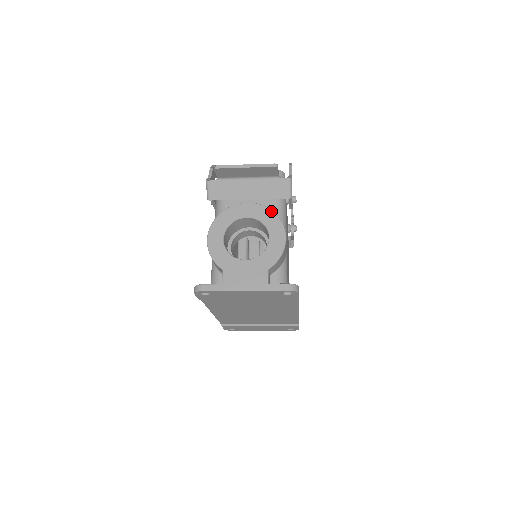
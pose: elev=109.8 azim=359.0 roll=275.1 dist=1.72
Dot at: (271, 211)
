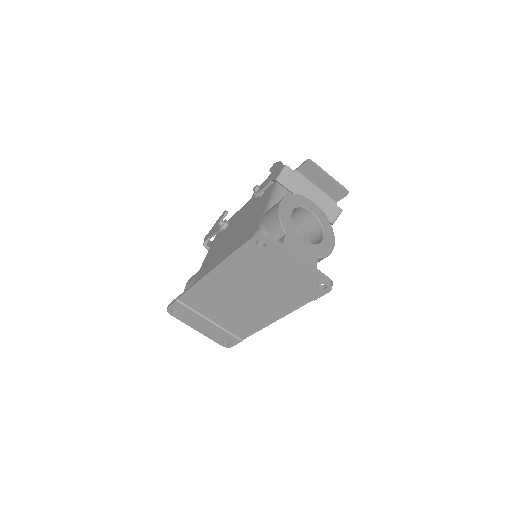
Dot at: occluded
